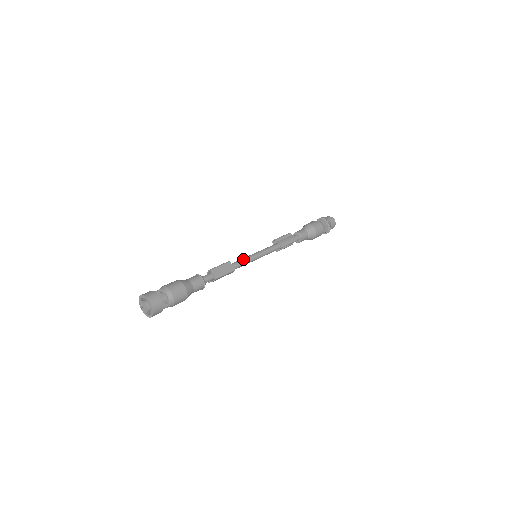
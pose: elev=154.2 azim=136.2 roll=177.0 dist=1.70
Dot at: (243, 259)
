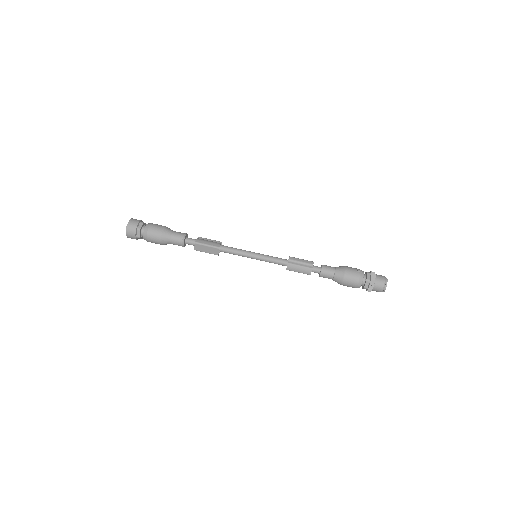
Dot at: (237, 252)
